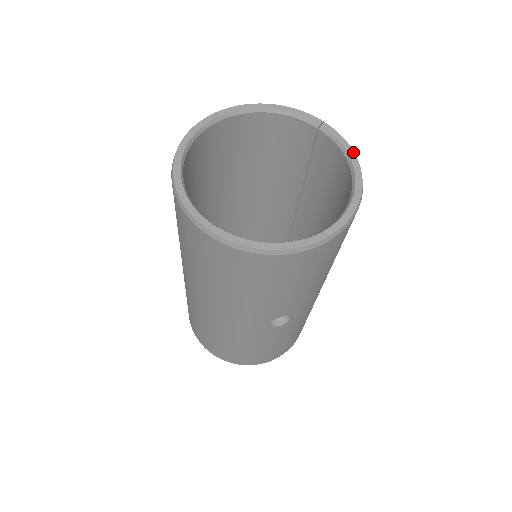
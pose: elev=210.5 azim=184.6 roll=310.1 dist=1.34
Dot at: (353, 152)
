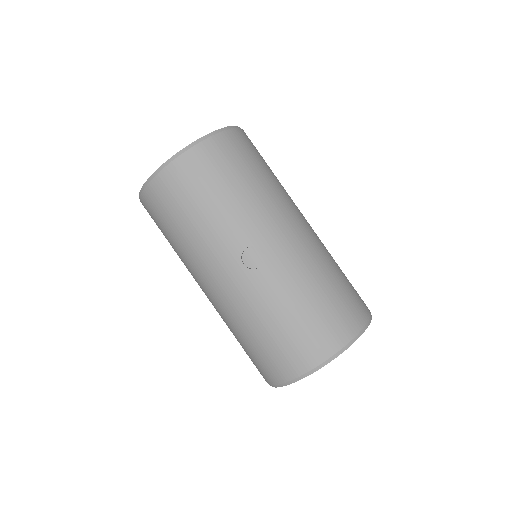
Dot at: occluded
